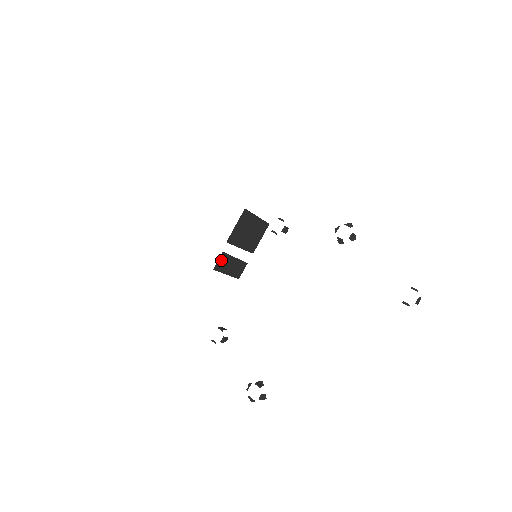
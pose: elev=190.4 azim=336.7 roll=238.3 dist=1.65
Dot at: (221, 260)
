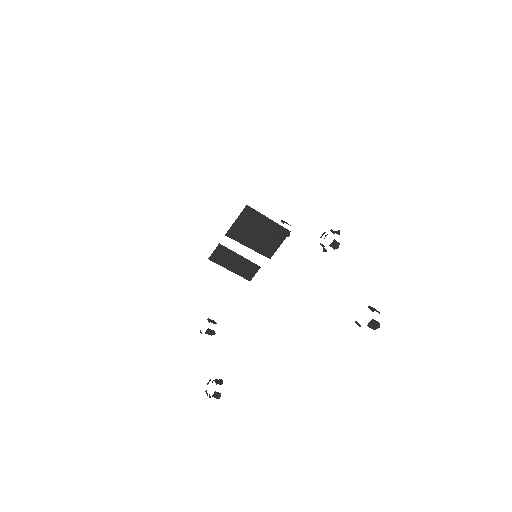
Dot at: (219, 252)
